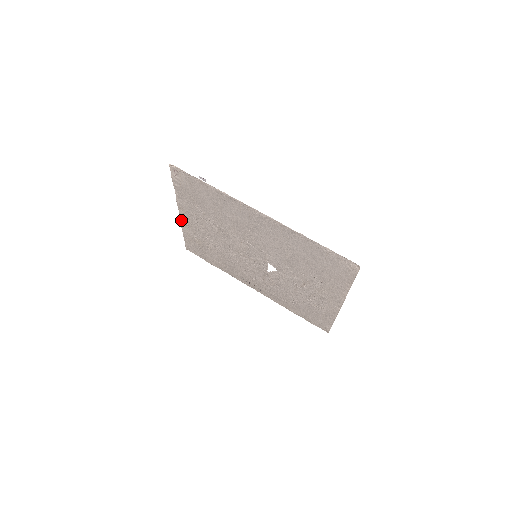
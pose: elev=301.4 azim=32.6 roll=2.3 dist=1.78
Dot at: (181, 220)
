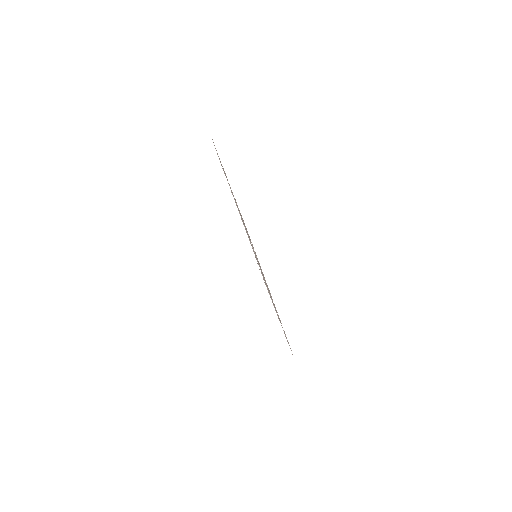
Dot at: occluded
